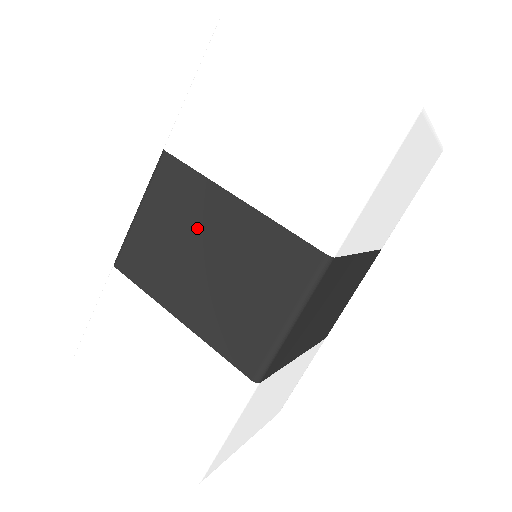
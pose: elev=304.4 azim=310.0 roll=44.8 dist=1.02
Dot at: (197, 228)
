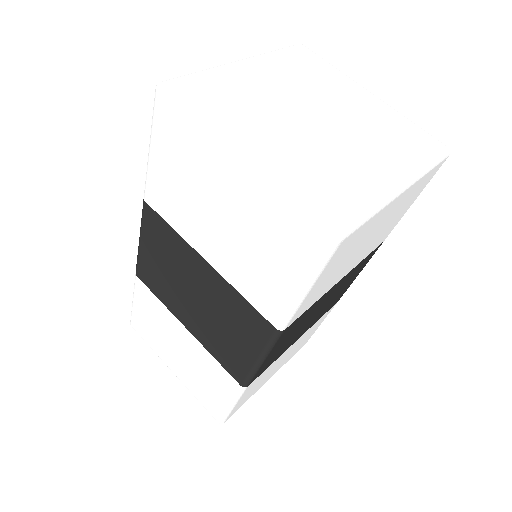
Dot at: (183, 271)
